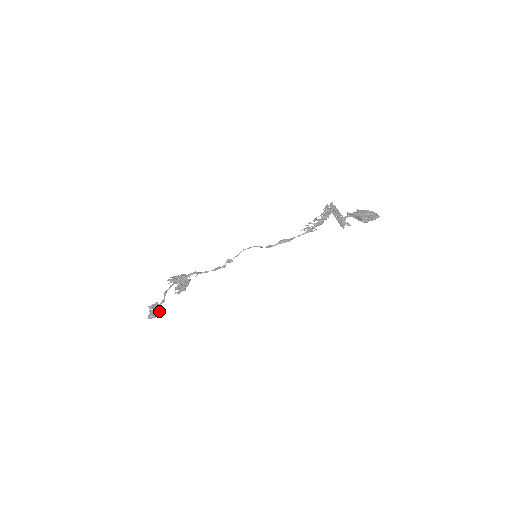
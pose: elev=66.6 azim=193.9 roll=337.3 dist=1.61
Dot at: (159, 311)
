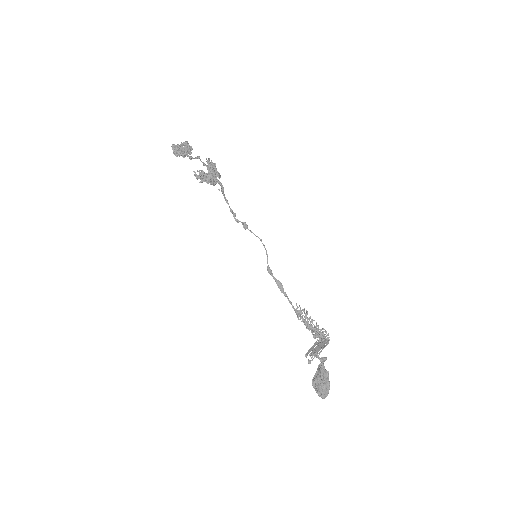
Dot at: (182, 155)
